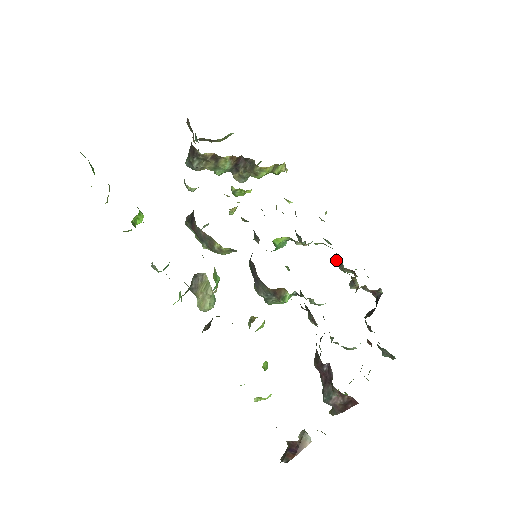
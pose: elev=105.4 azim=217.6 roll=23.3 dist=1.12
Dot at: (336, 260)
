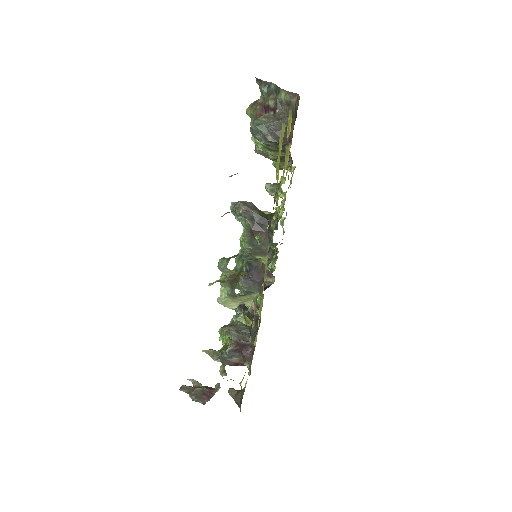
Dot at: (268, 255)
